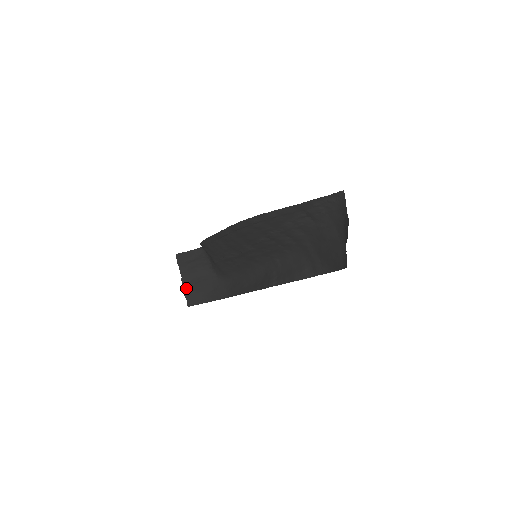
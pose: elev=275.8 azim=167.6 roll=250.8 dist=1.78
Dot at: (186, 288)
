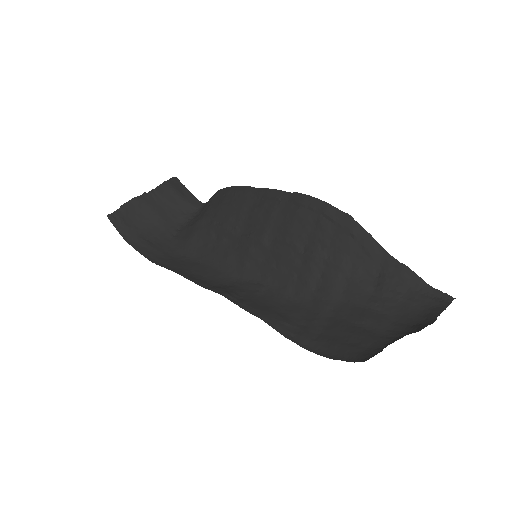
Dot at: (134, 204)
